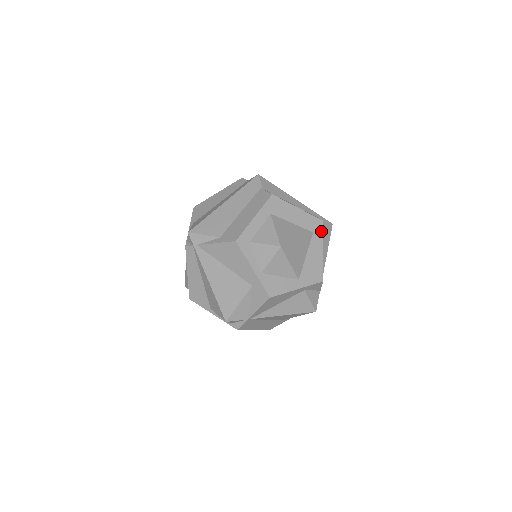
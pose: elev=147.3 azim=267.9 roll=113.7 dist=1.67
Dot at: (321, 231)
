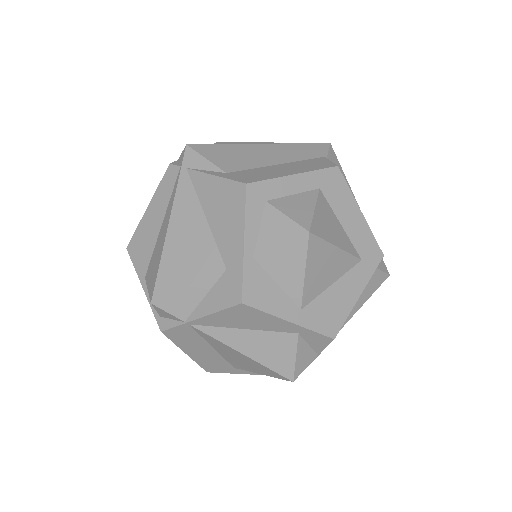
Dot at: (373, 267)
